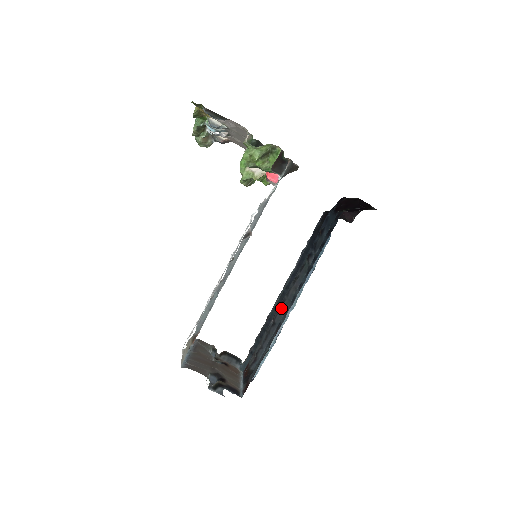
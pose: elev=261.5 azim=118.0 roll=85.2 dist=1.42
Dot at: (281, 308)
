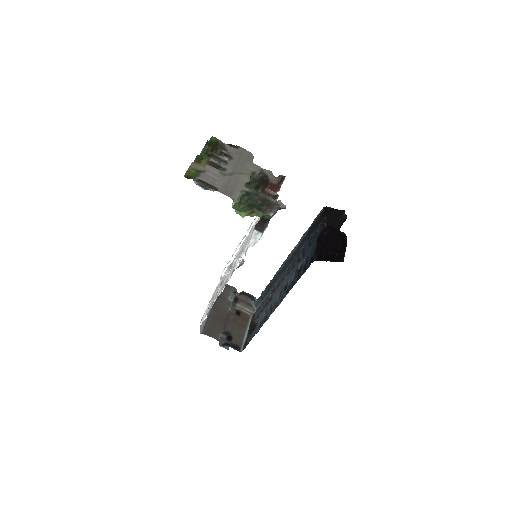
Dot at: (276, 289)
